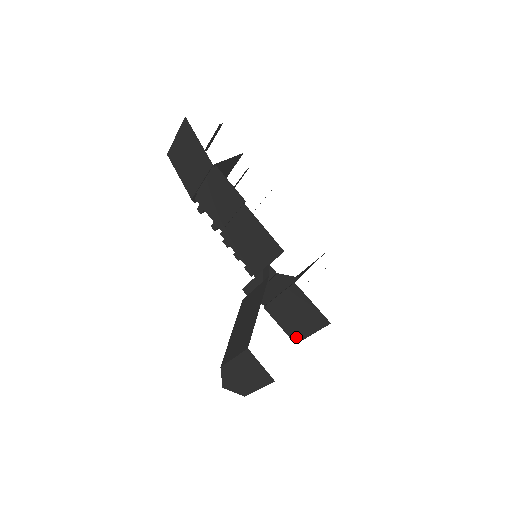
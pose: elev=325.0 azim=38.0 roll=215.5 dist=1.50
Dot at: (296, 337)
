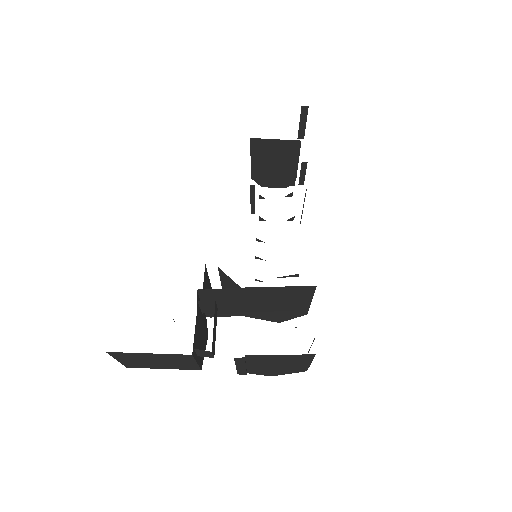
Dot at: occluded
